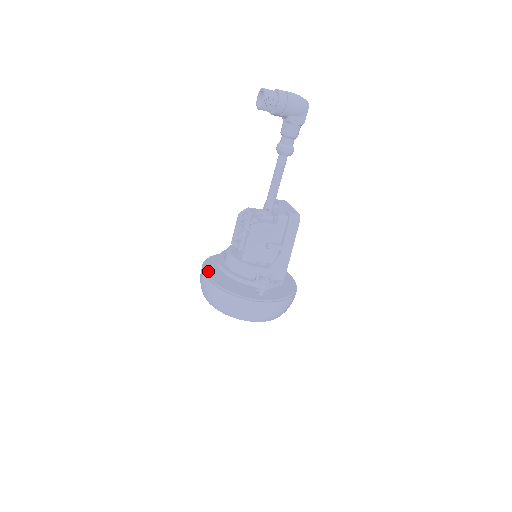
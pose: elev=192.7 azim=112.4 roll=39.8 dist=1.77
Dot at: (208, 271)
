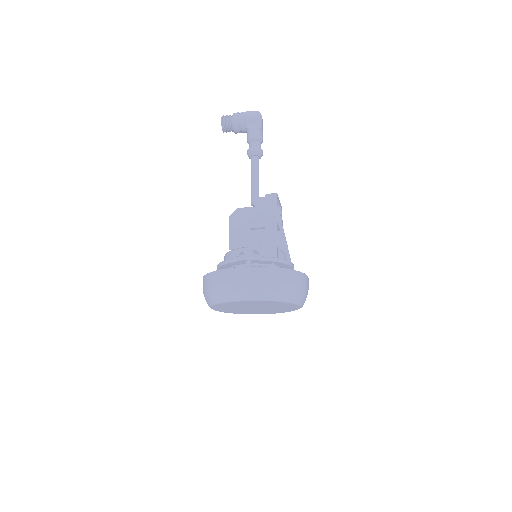
Dot at: occluded
